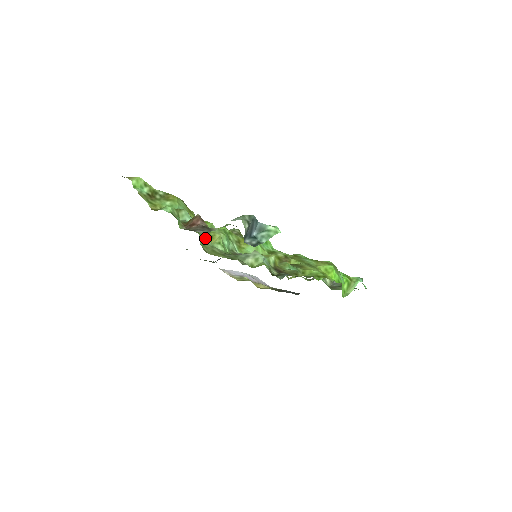
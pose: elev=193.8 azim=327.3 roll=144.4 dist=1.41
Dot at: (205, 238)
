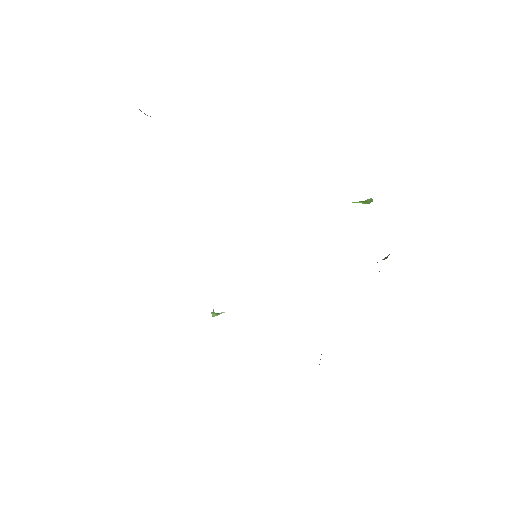
Dot at: occluded
